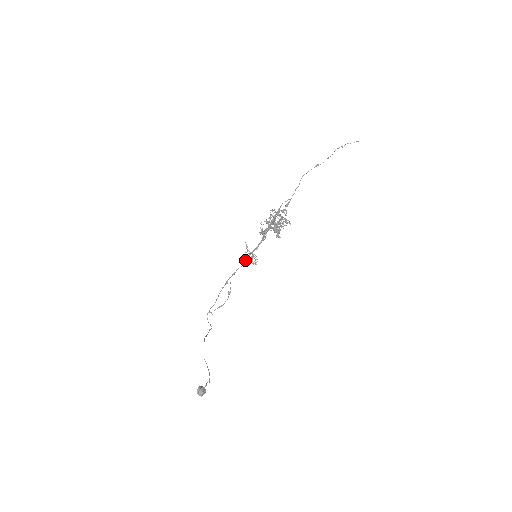
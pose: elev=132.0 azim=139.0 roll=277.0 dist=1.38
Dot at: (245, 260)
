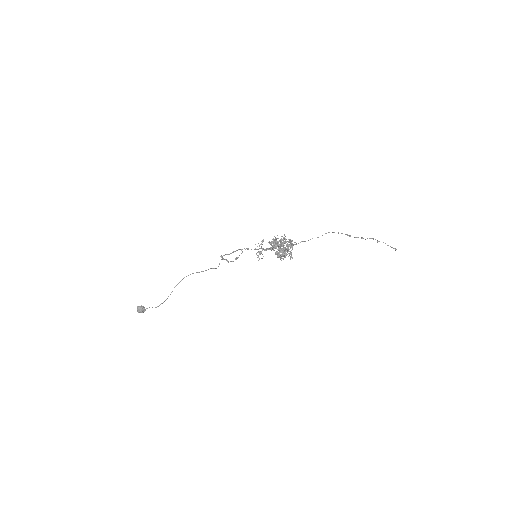
Dot at: occluded
